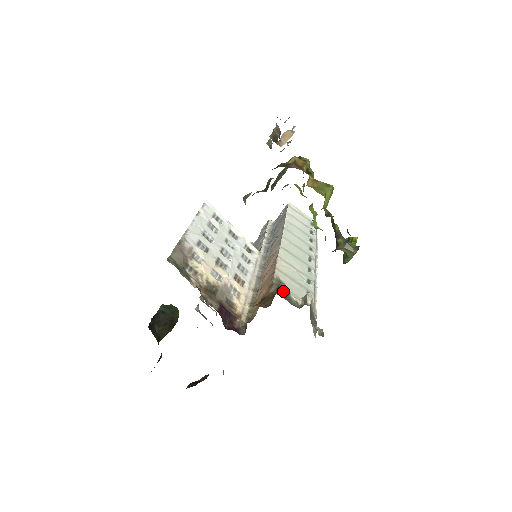
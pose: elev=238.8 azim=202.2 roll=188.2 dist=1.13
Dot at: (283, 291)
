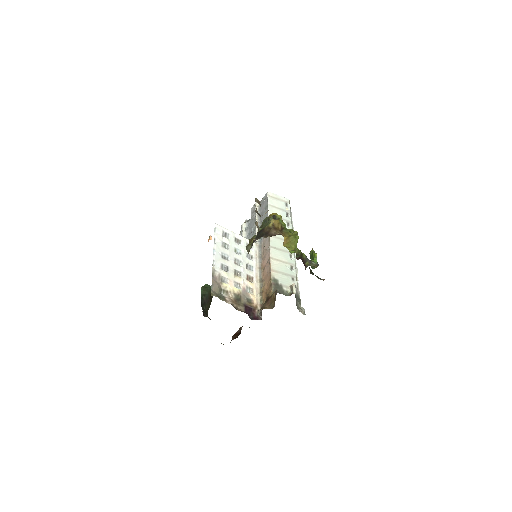
Dot at: (278, 287)
